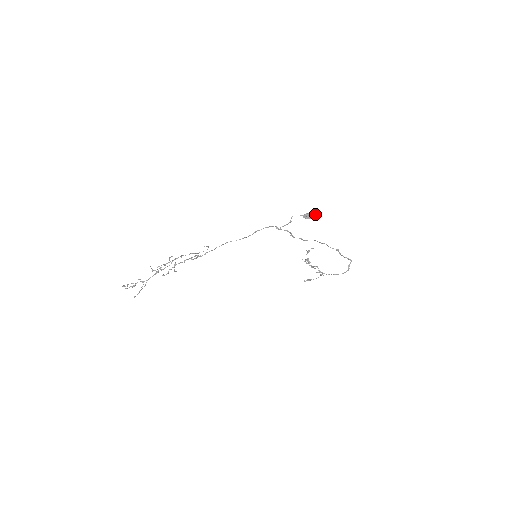
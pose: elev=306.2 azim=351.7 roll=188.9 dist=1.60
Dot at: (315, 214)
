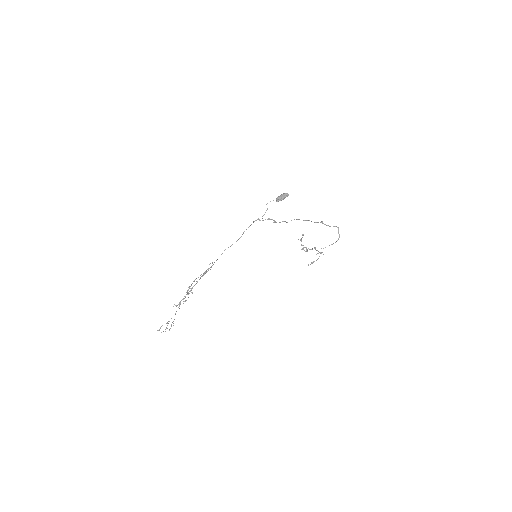
Dot at: (284, 194)
